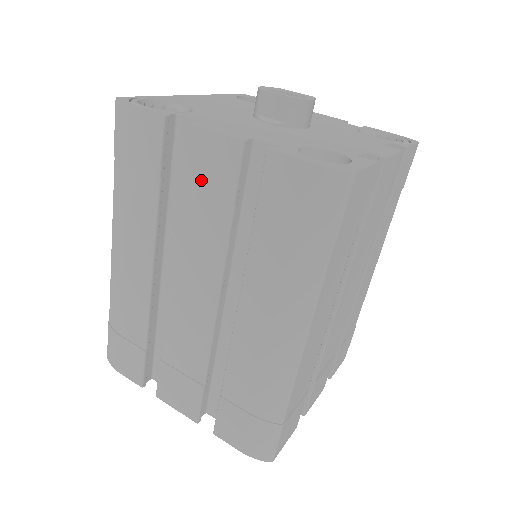
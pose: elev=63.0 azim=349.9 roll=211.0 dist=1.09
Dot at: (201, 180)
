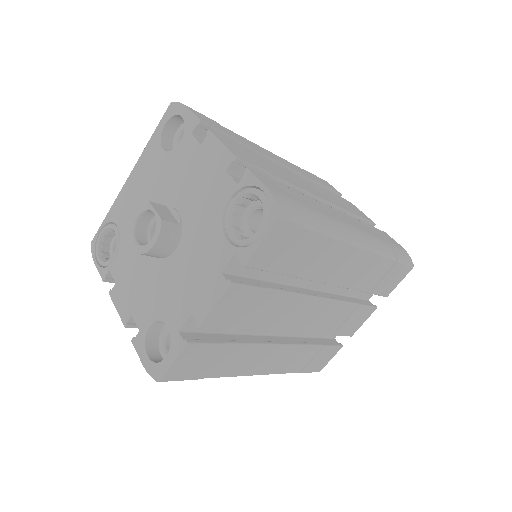
Dot at: occluded
